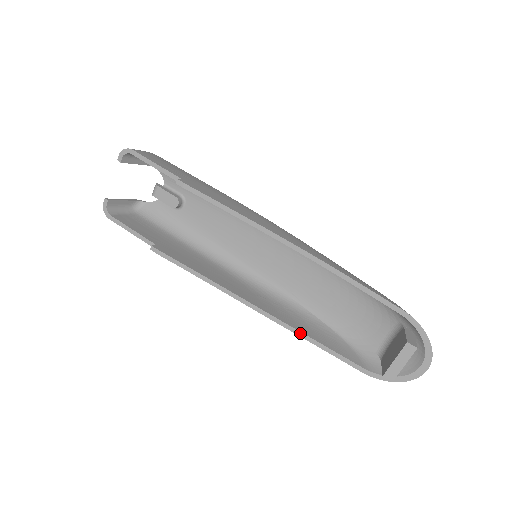
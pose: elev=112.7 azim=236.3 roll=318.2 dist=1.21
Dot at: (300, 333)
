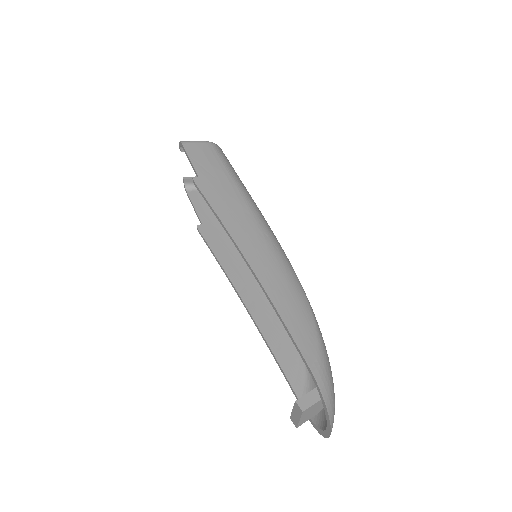
Dot at: (266, 341)
